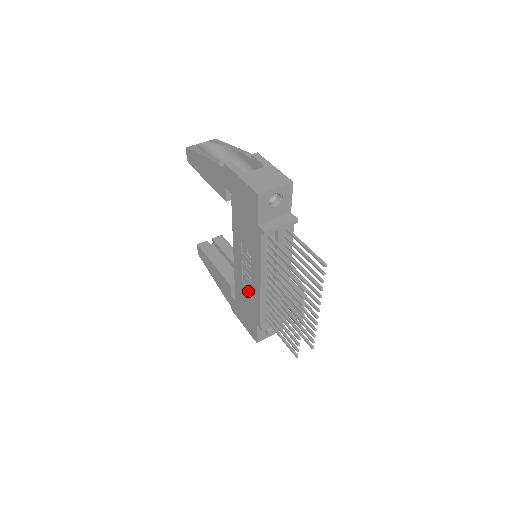
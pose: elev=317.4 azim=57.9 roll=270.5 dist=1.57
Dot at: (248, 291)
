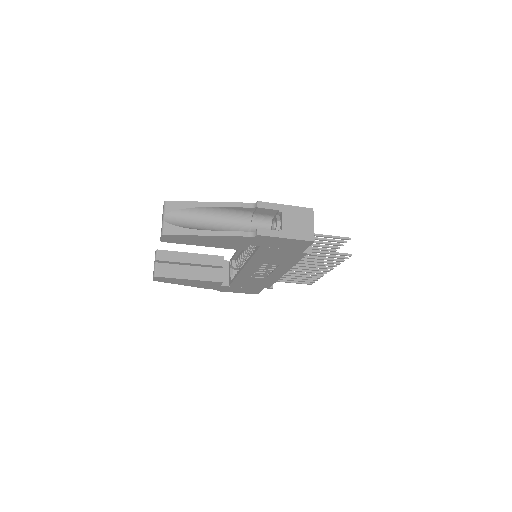
Dot at: (260, 279)
